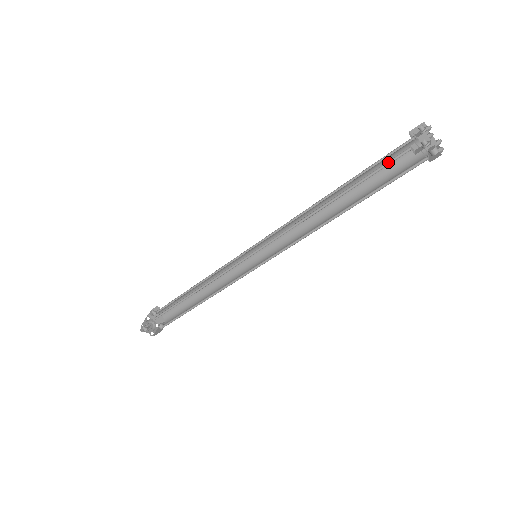
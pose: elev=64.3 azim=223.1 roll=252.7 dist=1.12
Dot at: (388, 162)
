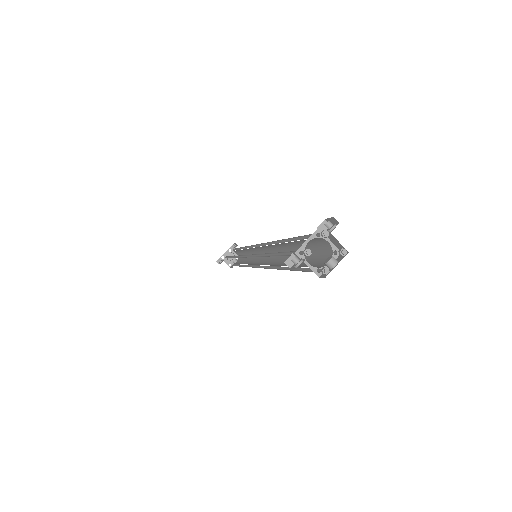
Dot at: (291, 251)
